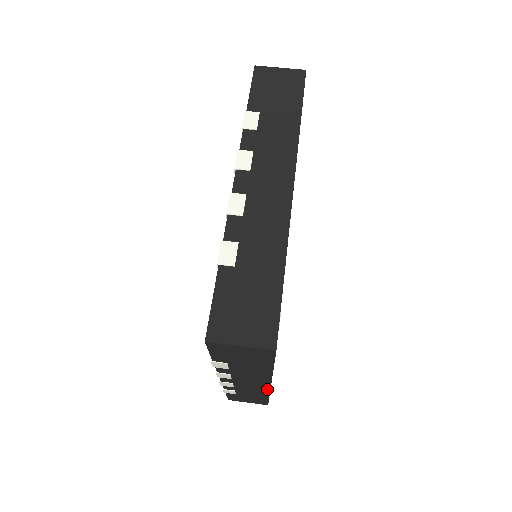
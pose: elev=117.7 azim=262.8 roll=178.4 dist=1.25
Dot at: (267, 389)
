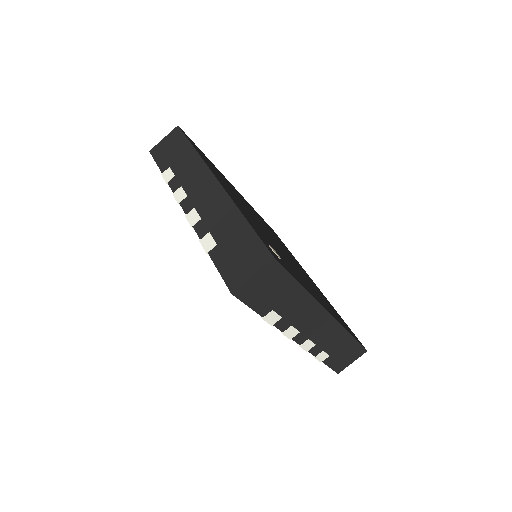
Dot at: (335, 323)
